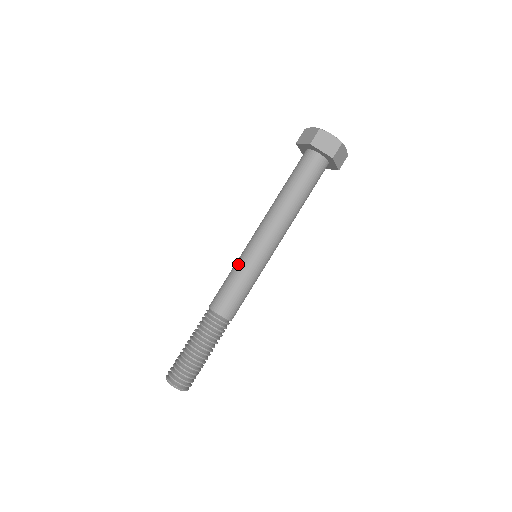
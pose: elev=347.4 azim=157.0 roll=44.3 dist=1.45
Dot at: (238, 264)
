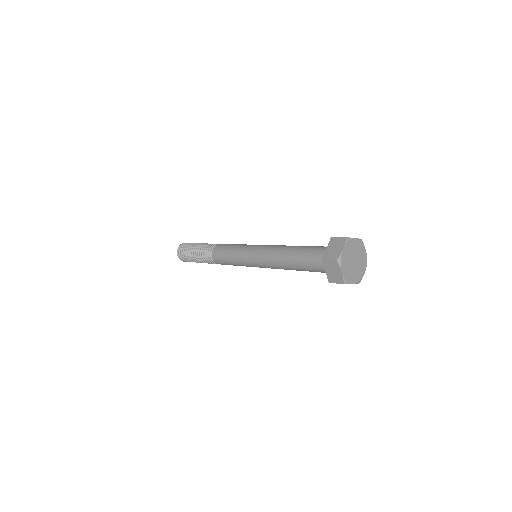
Dot at: (239, 251)
